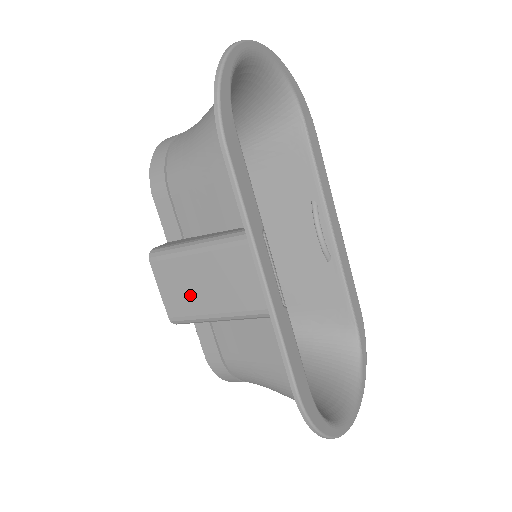
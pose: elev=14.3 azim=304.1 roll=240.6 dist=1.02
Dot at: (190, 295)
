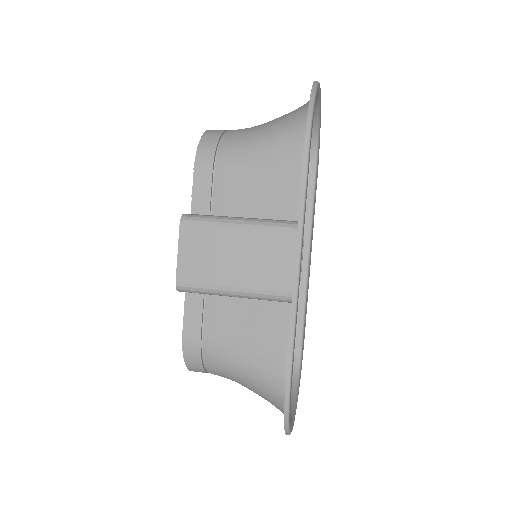
Dot at: (213, 264)
